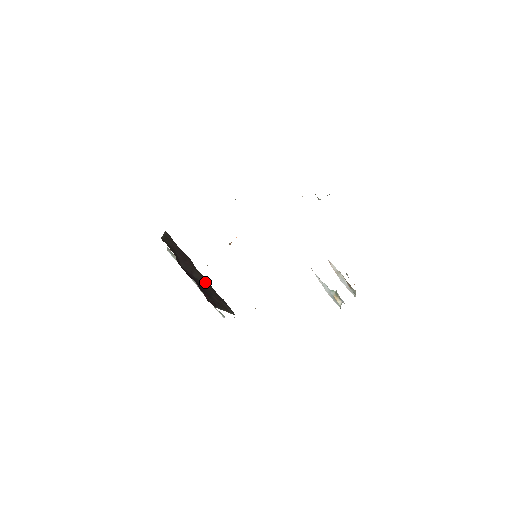
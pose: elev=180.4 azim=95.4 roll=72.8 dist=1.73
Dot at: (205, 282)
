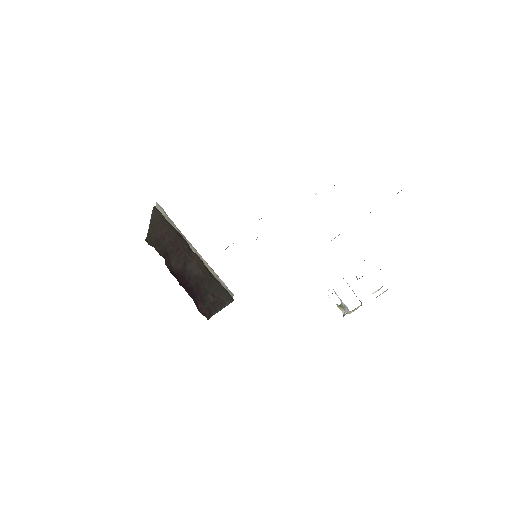
Dot at: (200, 271)
